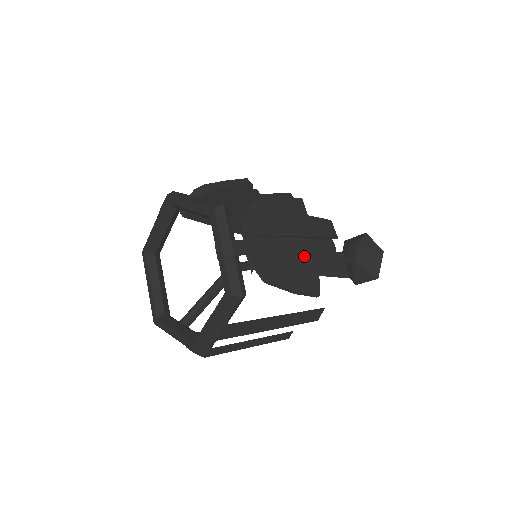
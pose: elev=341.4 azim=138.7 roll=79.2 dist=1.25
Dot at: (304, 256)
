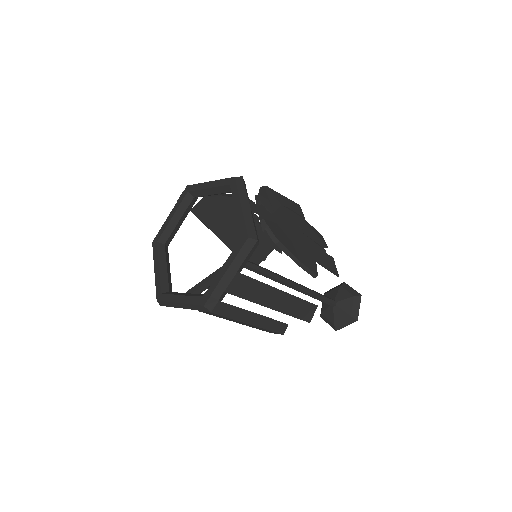
Dot at: (303, 242)
